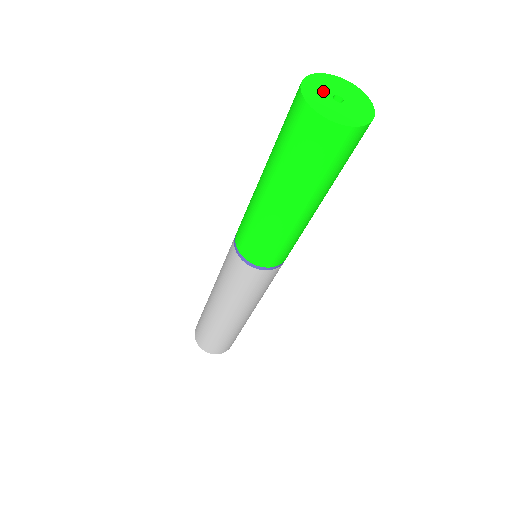
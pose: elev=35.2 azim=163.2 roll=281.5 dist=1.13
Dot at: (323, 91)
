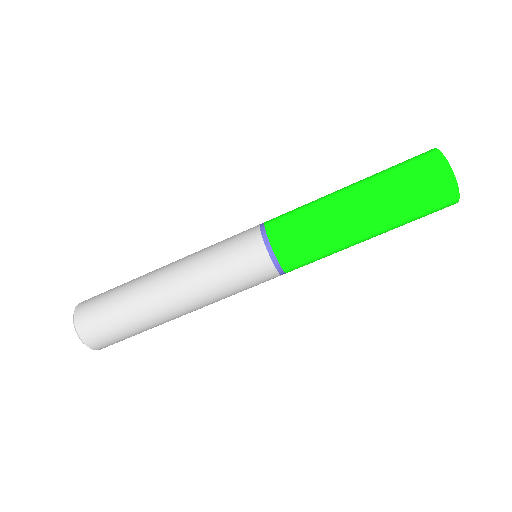
Dot at: occluded
